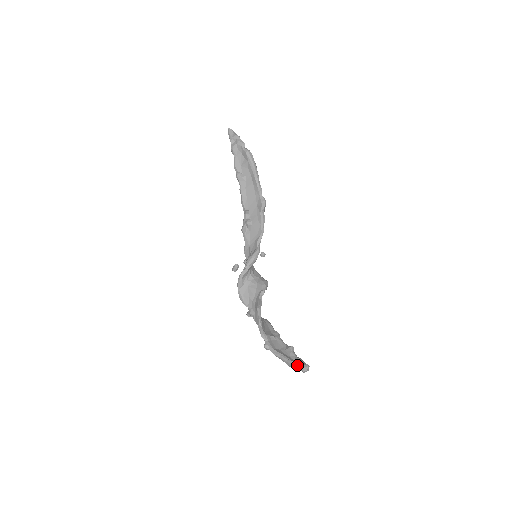
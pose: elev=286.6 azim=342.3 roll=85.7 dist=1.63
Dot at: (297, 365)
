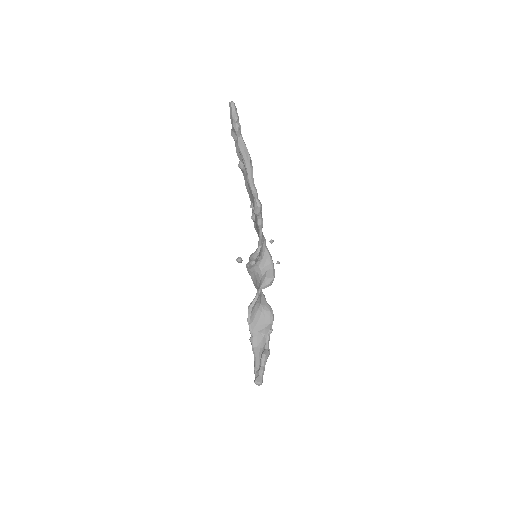
Dot at: (255, 376)
